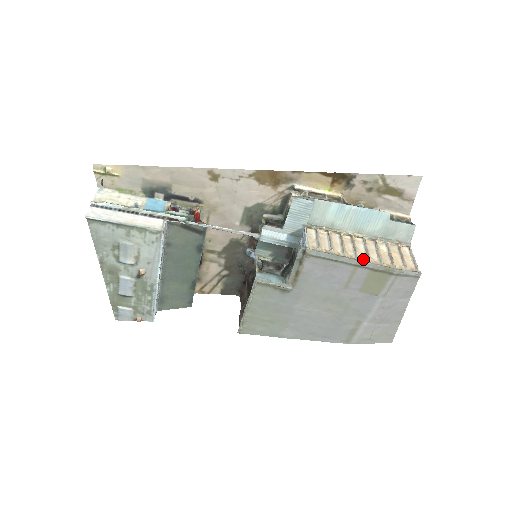
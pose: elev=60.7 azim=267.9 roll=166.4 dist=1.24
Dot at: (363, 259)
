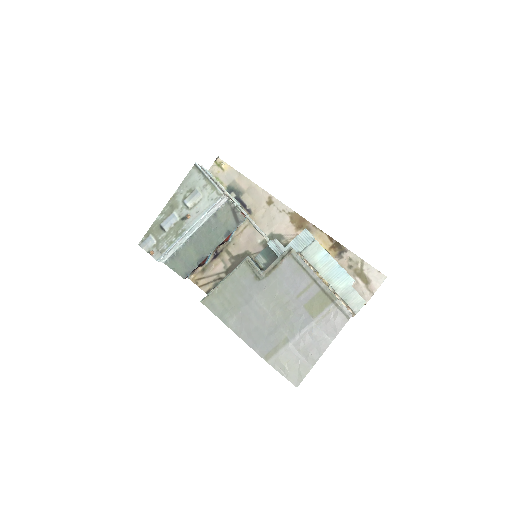
Dot at: occluded
